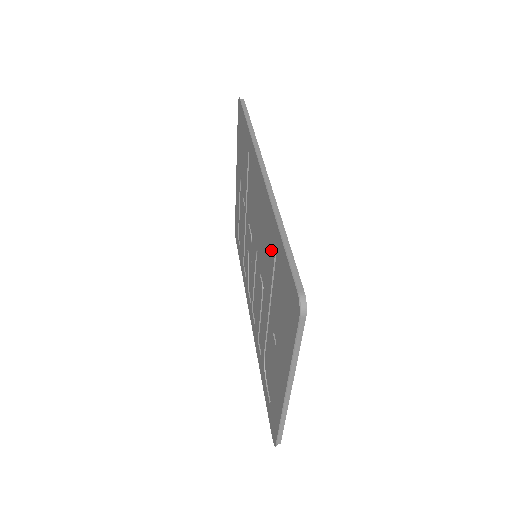
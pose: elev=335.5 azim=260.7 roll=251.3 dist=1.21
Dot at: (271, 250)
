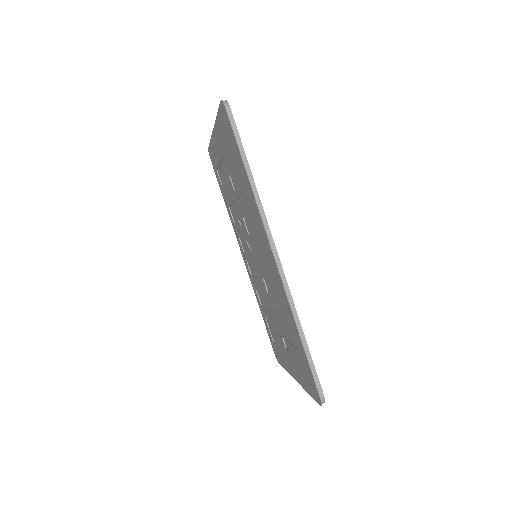
Dot at: (286, 317)
